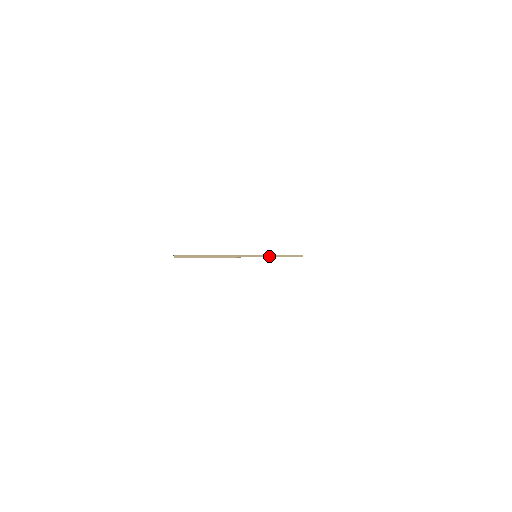
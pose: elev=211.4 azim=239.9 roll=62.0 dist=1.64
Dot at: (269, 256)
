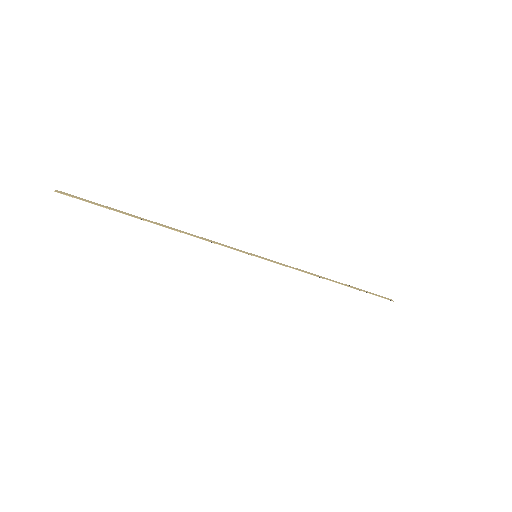
Dot at: (292, 268)
